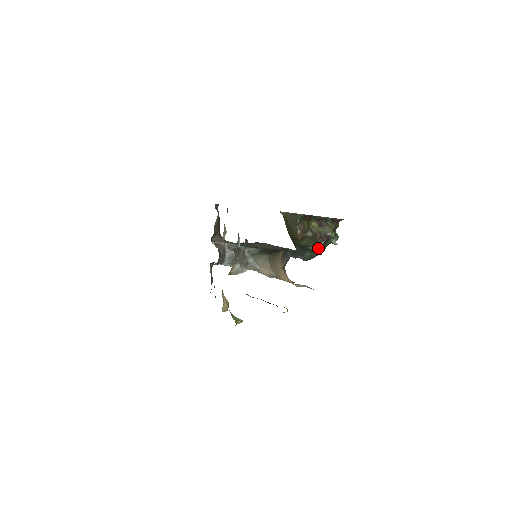
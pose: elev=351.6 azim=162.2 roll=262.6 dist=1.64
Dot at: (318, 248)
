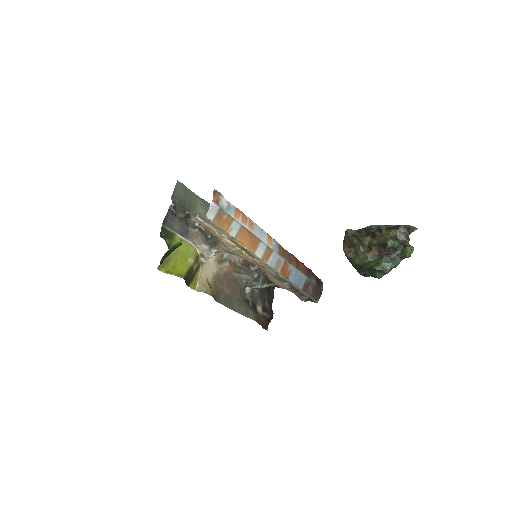
Dot at: (378, 263)
